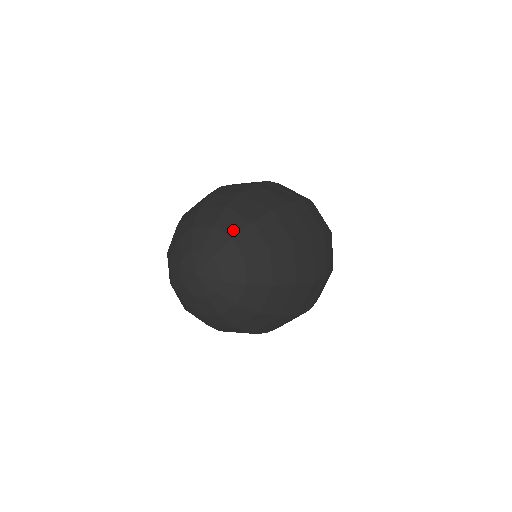
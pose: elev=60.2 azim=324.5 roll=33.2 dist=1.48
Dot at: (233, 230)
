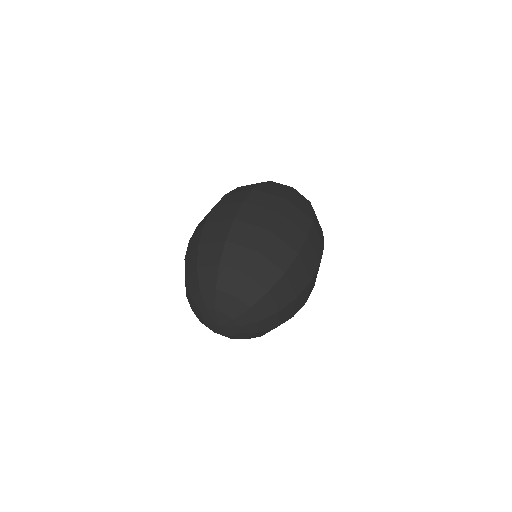
Dot at: (252, 300)
